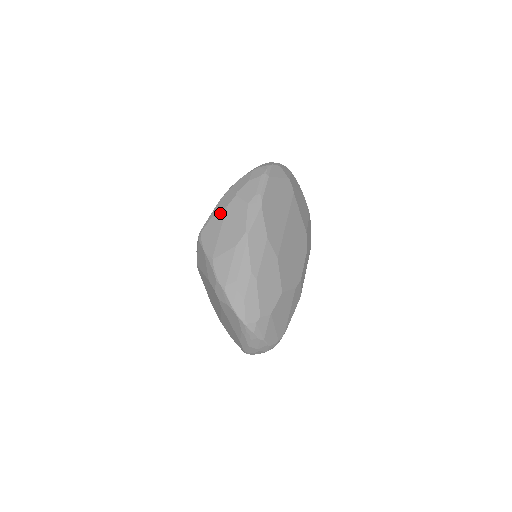
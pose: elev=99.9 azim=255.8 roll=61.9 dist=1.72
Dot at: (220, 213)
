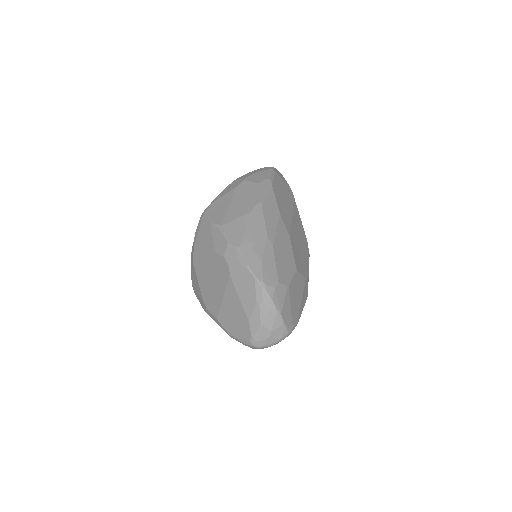
Dot at: (227, 194)
